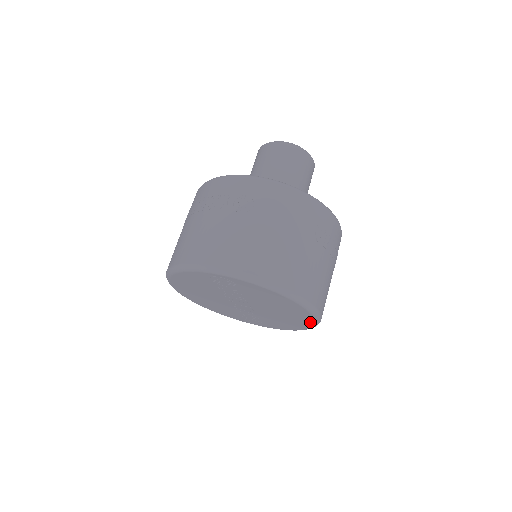
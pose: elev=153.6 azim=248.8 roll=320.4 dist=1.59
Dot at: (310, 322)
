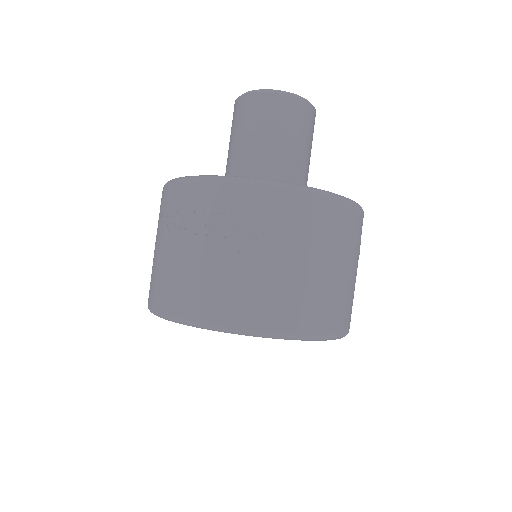
Dot at: occluded
